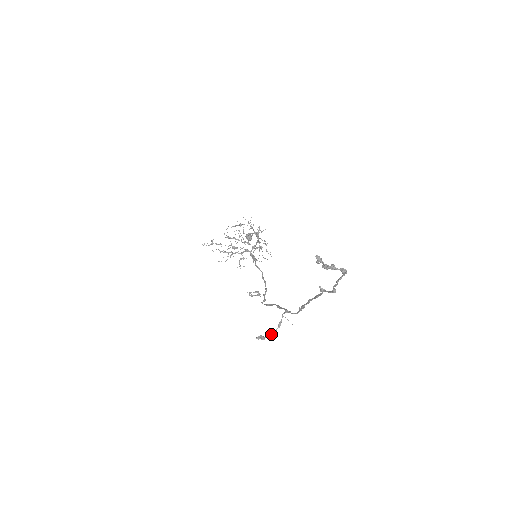
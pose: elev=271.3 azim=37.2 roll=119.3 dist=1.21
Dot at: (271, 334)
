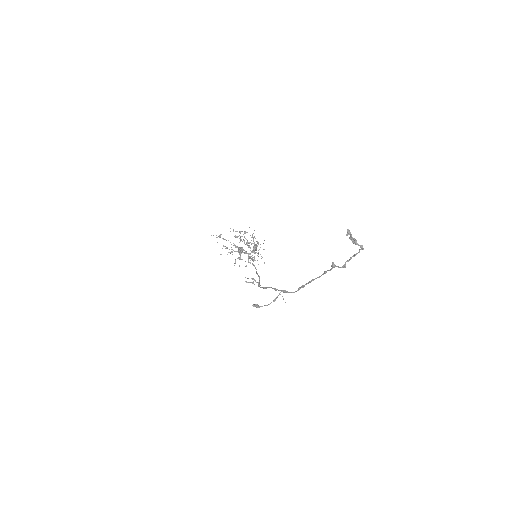
Dot at: (265, 305)
